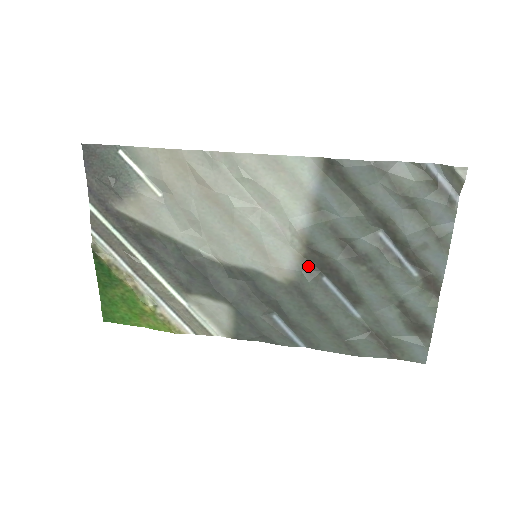
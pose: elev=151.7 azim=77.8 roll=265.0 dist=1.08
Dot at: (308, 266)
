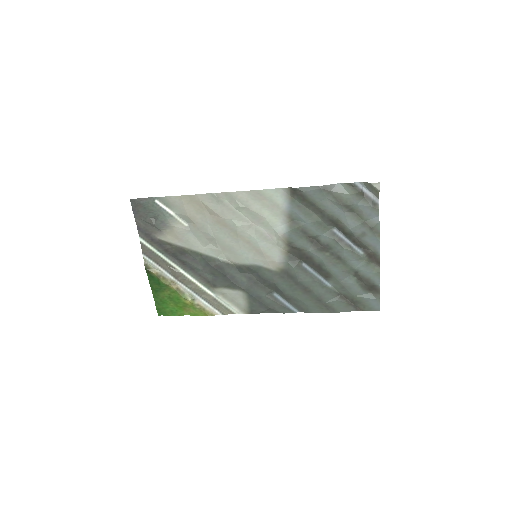
Dot at: (291, 258)
